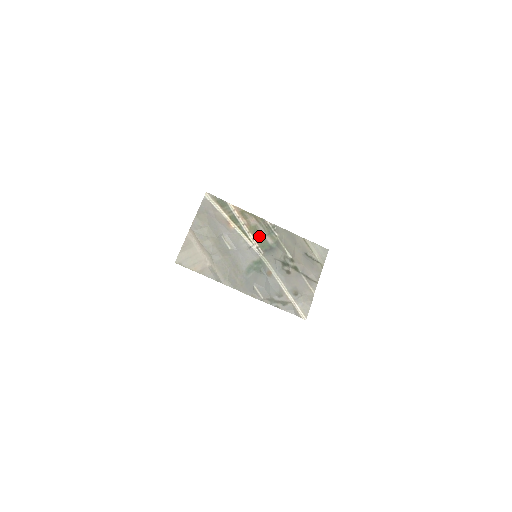
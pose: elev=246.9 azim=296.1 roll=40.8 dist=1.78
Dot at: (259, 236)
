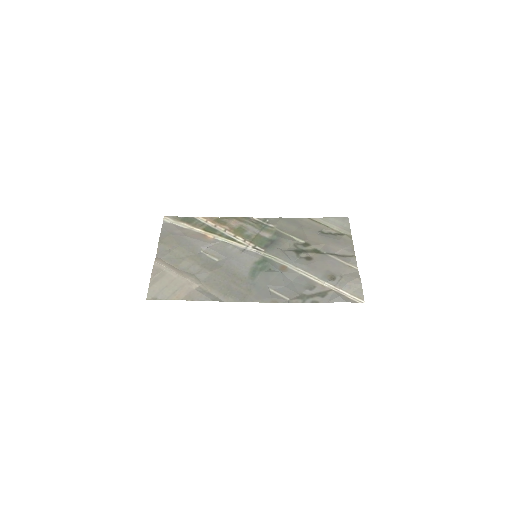
Dot at: (250, 235)
